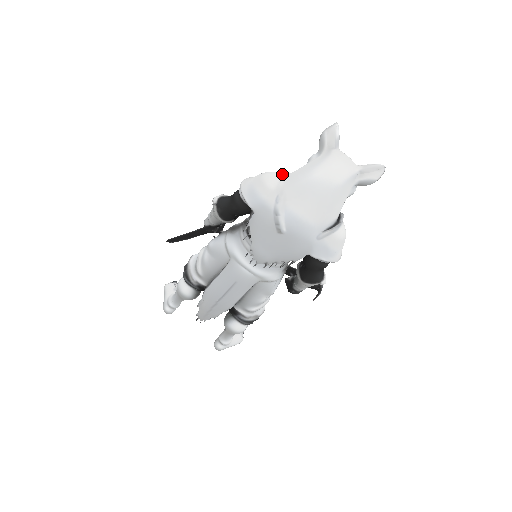
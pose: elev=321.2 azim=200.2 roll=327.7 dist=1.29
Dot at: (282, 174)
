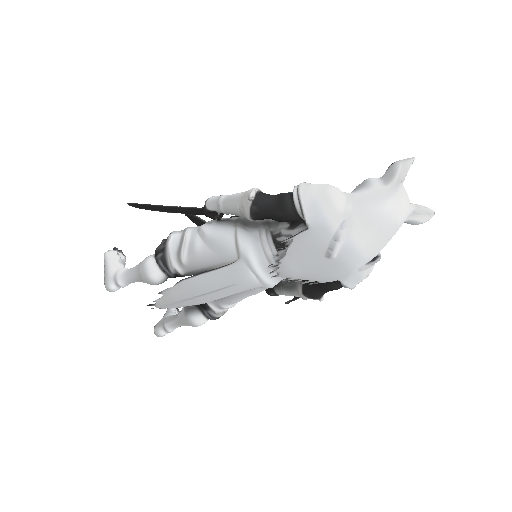
Dot at: (343, 192)
